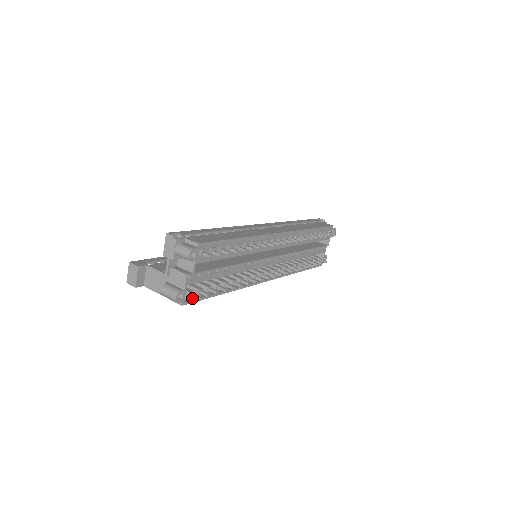
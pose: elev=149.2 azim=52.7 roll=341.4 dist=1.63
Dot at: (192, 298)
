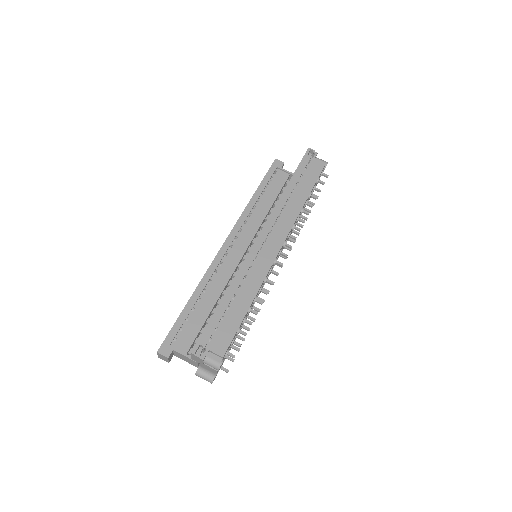
Dot at: occluded
